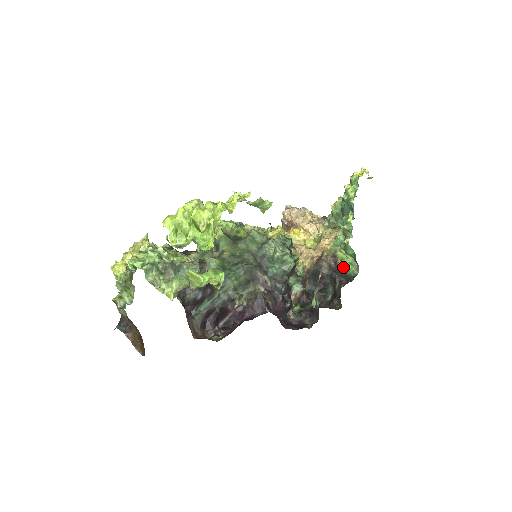
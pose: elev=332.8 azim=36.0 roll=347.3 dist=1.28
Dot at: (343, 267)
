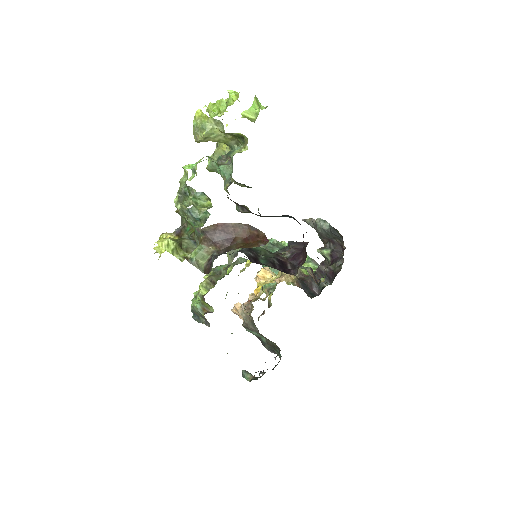
Dot at: occluded
